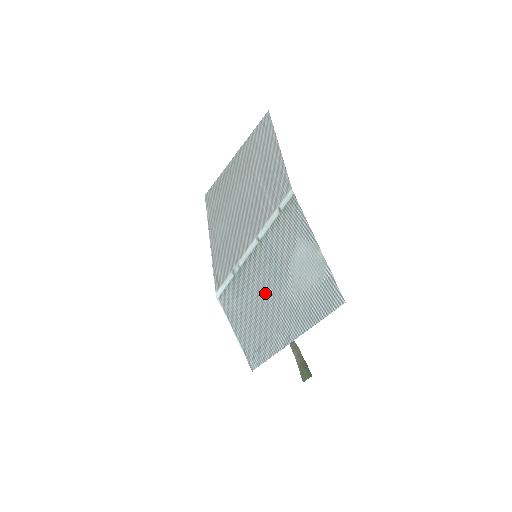
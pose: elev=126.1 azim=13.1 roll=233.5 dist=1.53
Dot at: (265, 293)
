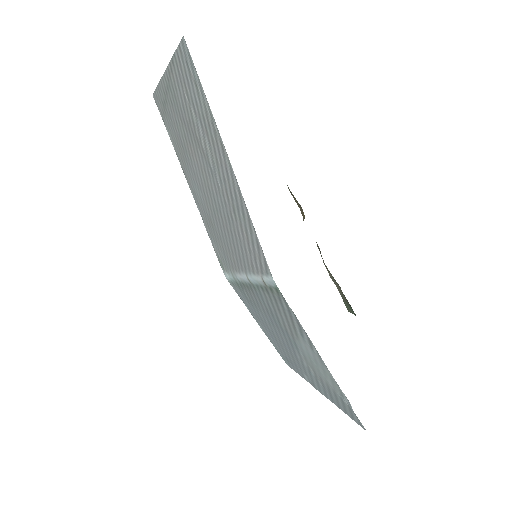
Dot at: (277, 332)
